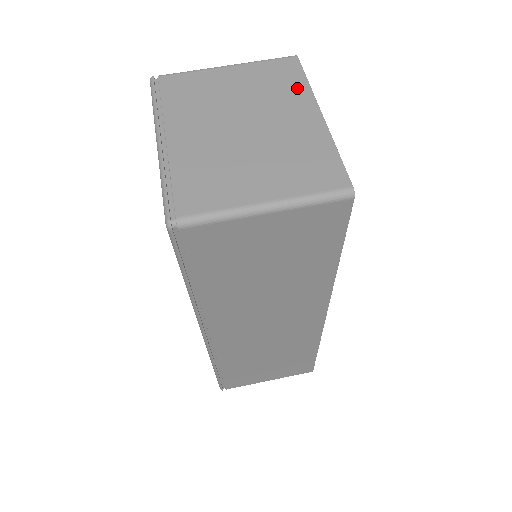
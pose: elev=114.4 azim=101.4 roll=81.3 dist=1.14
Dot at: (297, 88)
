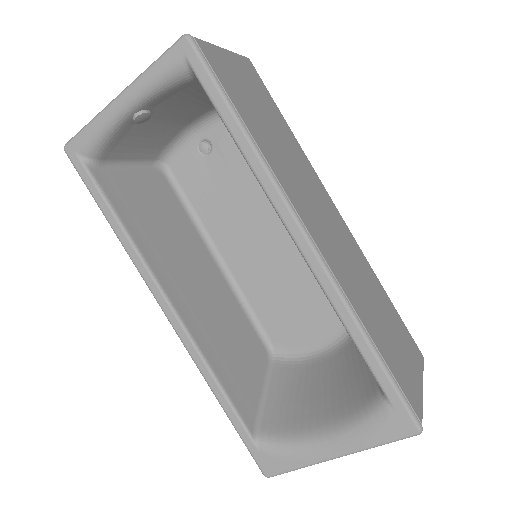
Dot at: occluded
